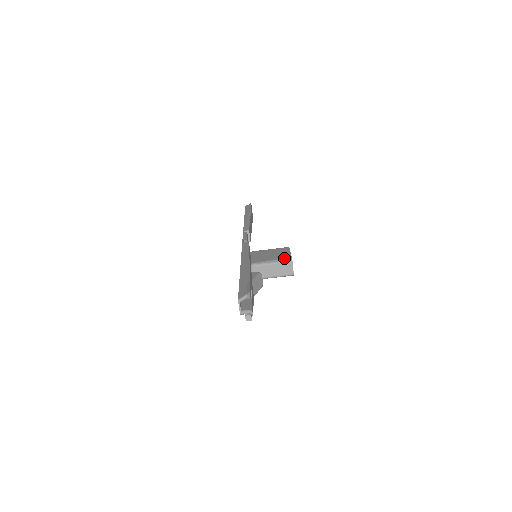
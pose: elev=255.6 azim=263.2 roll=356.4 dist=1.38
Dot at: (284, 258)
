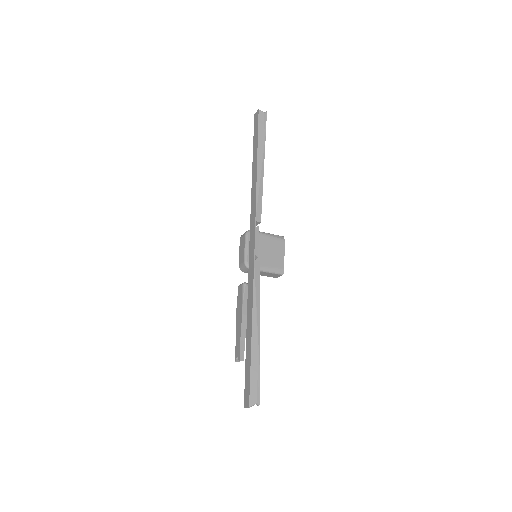
Dot at: (278, 269)
